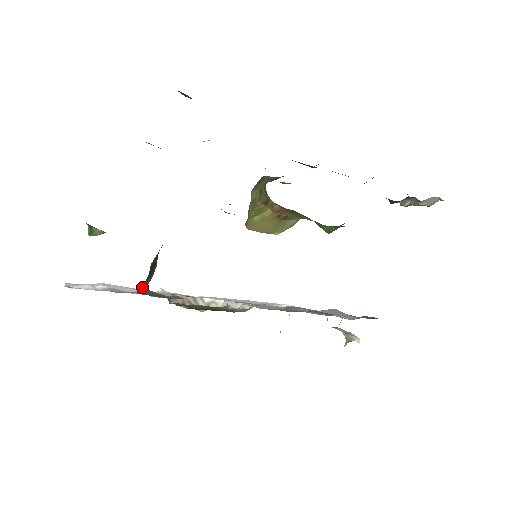
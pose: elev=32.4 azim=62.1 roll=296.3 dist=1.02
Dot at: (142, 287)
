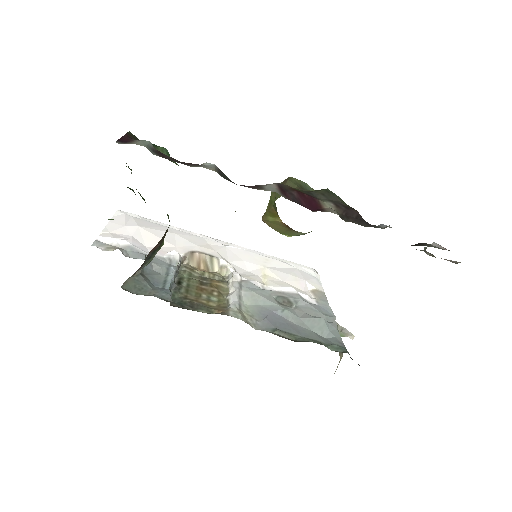
Dot at: (133, 275)
